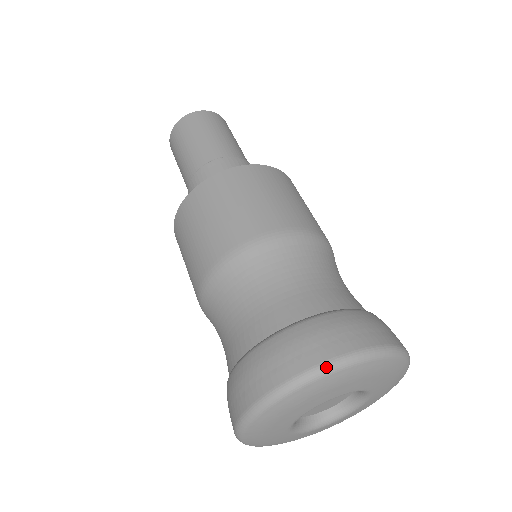
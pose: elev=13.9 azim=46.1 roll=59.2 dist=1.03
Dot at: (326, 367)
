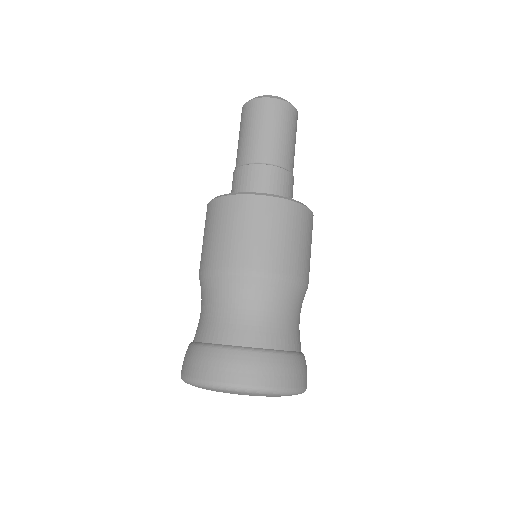
Dot at: (188, 380)
